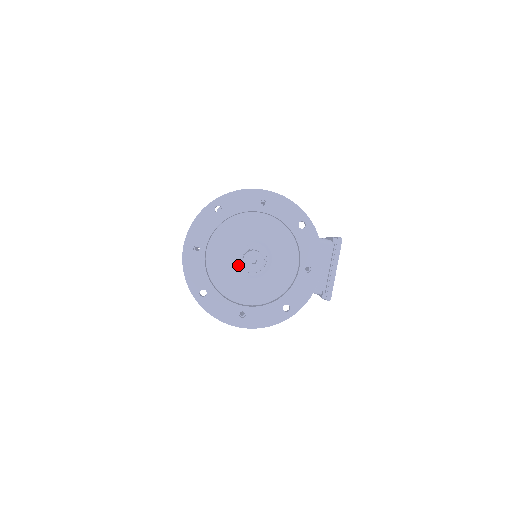
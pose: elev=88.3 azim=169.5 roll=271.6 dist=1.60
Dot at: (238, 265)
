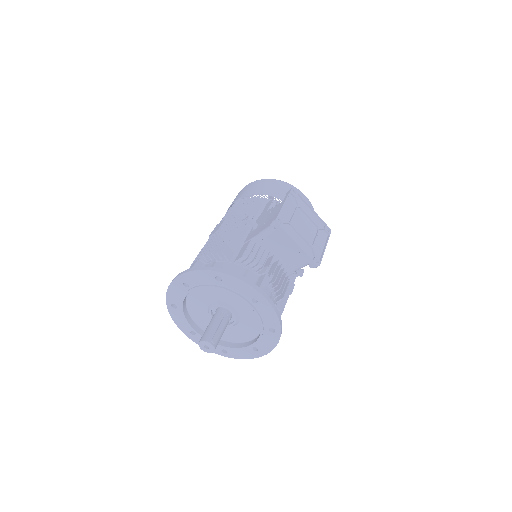
Dot at: occluded
